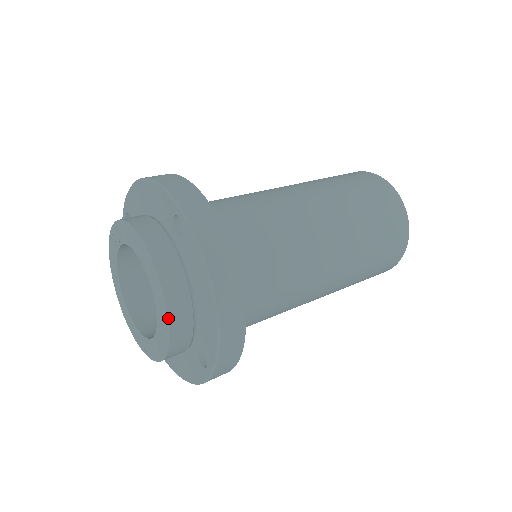
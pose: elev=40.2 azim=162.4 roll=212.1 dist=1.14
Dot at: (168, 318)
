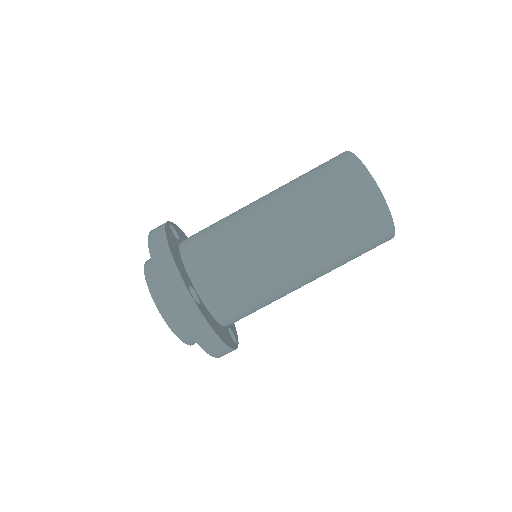
Dot at: (185, 343)
